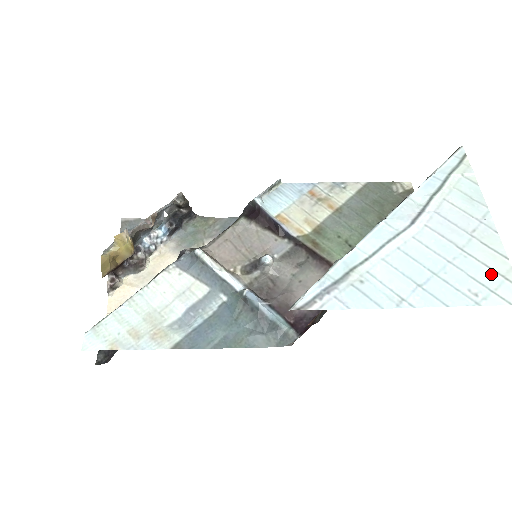
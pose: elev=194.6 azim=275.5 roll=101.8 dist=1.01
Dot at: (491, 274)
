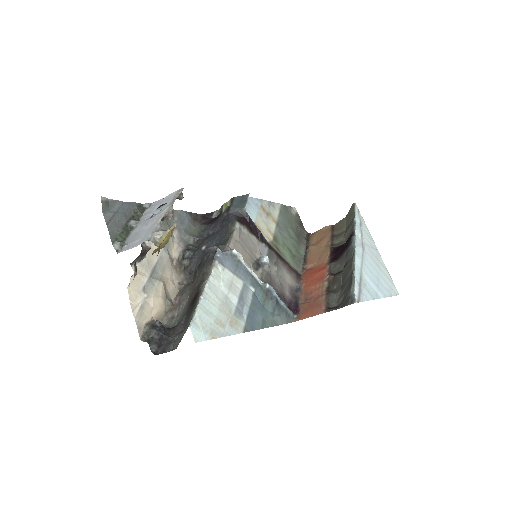
Dot at: (388, 280)
